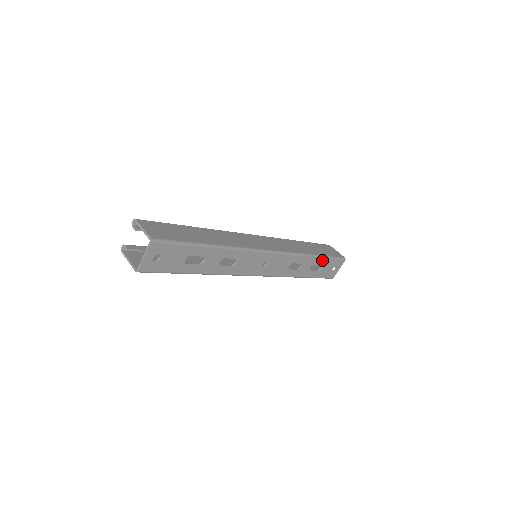
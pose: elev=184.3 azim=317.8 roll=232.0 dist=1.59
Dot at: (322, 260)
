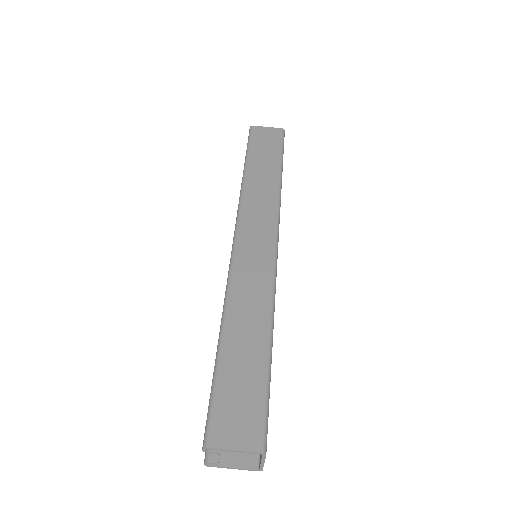
Dot at: occluded
